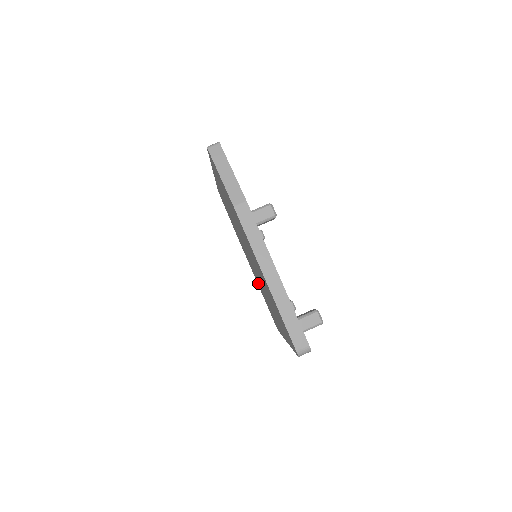
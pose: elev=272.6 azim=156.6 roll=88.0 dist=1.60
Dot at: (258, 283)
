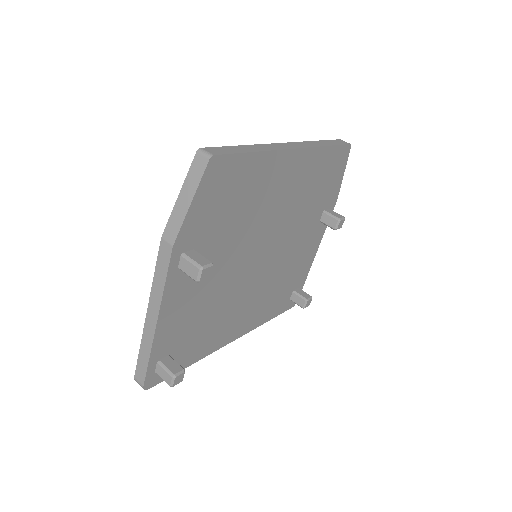
Dot at: occluded
